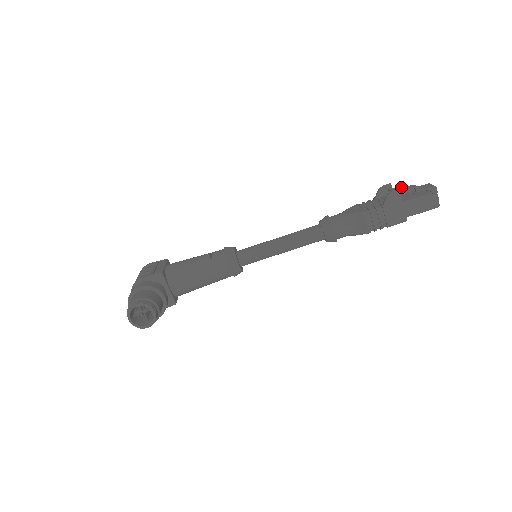
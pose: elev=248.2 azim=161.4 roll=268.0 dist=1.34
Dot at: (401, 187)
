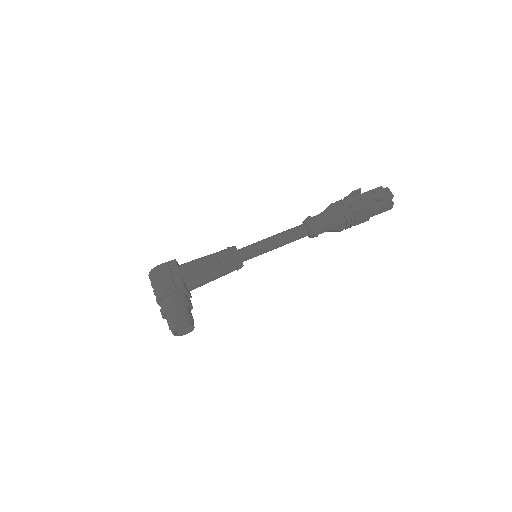
Dot at: (369, 196)
